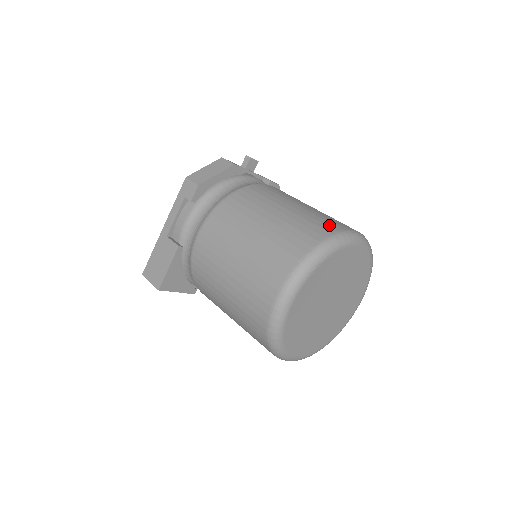
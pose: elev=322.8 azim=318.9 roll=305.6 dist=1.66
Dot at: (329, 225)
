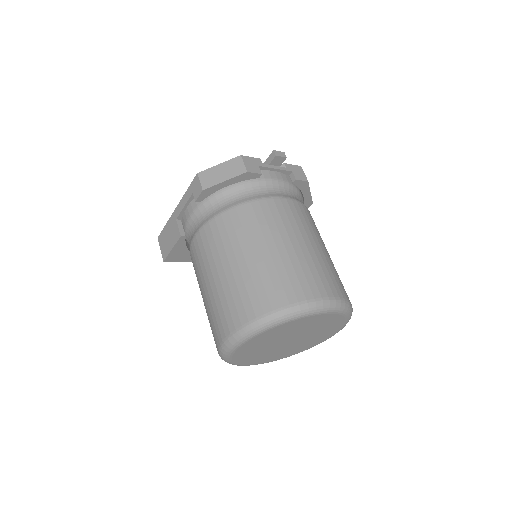
Dot at: (296, 289)
